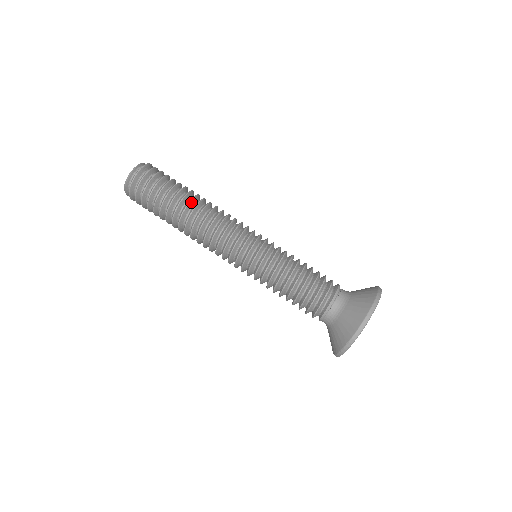
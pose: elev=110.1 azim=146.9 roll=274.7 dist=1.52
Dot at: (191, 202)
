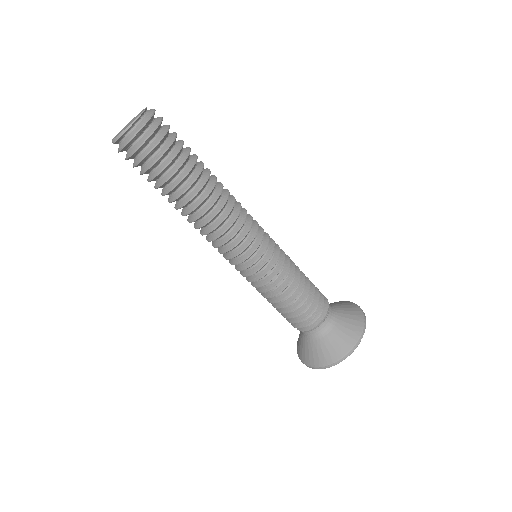
Dot at: (196, 195)
